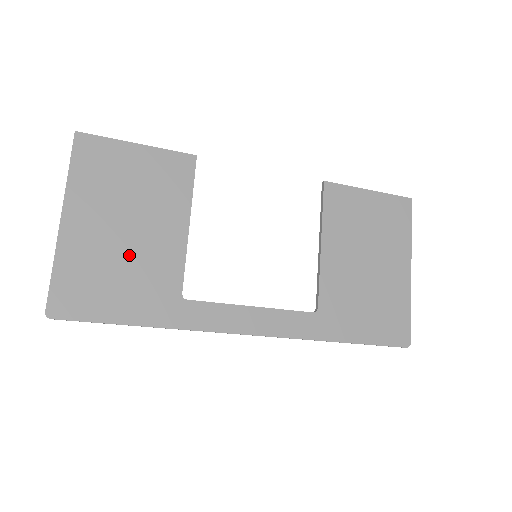
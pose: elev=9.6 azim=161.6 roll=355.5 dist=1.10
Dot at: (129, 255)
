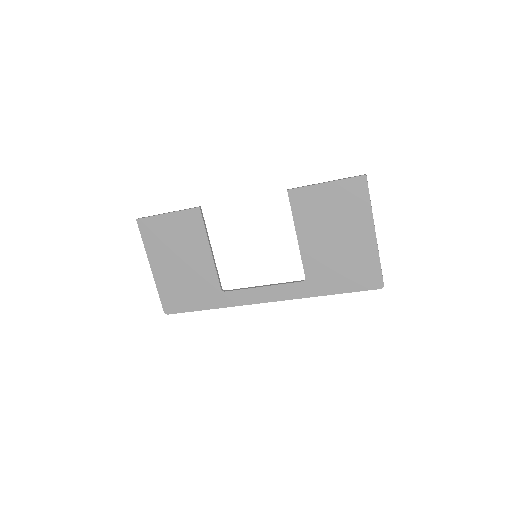
Dot at: (188, 276)
